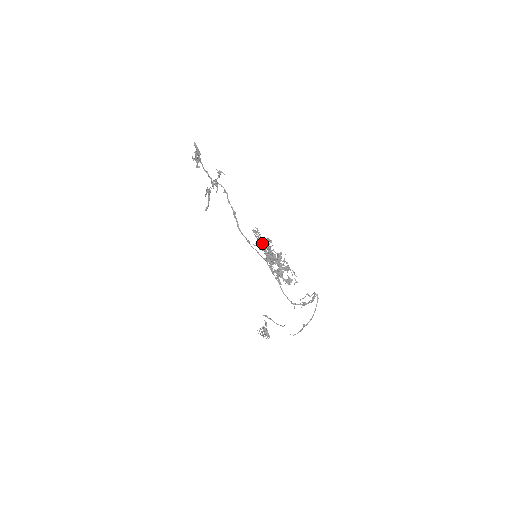
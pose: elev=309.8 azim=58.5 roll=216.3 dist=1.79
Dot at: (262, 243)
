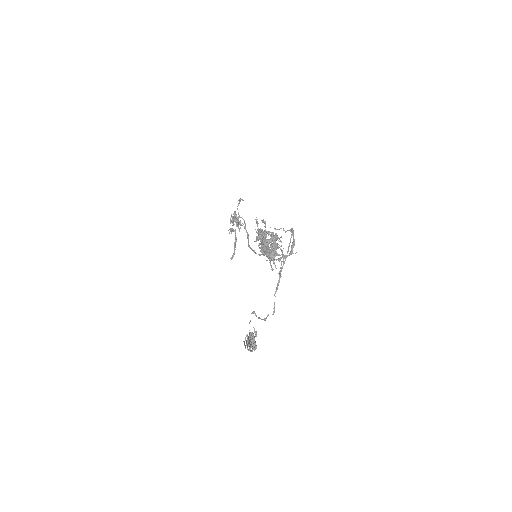
Dot at: (259, 230)
